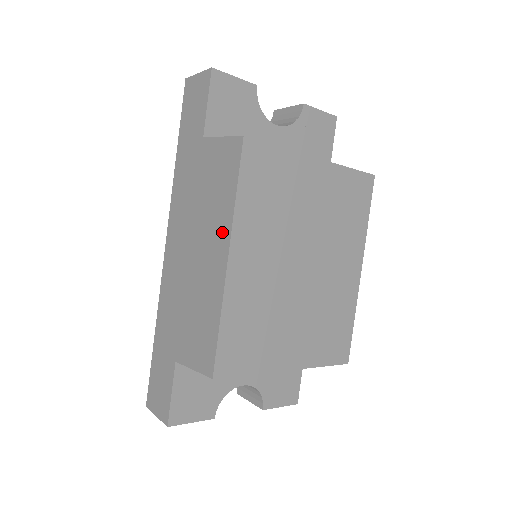
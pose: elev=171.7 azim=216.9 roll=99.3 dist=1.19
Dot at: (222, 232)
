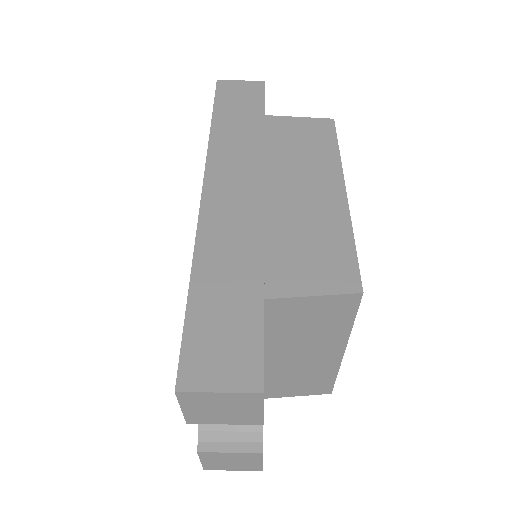
Dot at: (327, 173)
